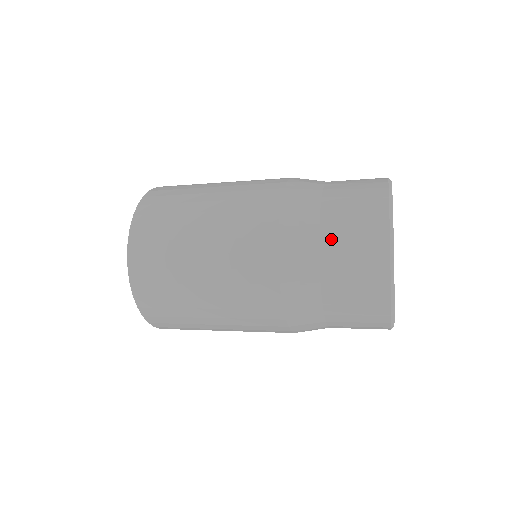
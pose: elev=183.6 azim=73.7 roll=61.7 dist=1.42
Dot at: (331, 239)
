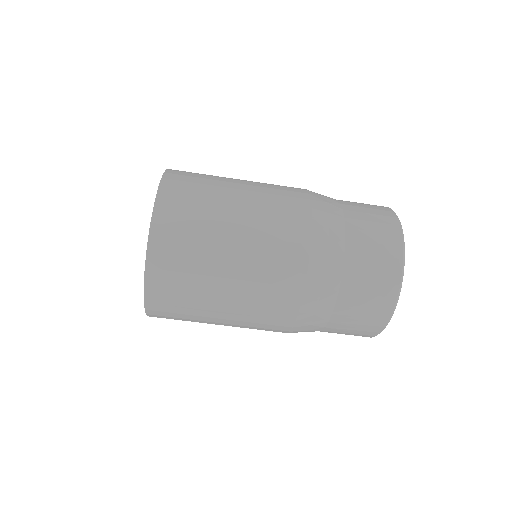
Dot at: occluded
